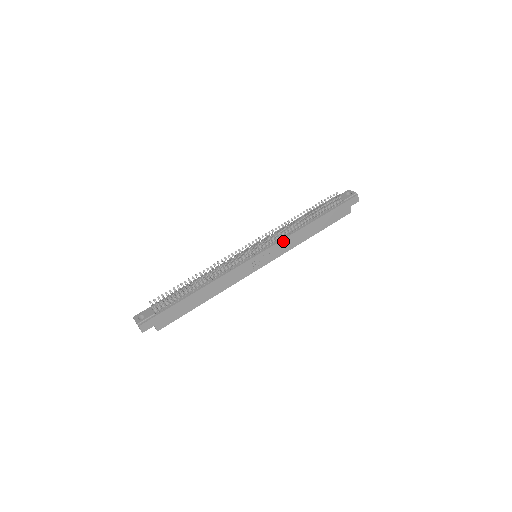
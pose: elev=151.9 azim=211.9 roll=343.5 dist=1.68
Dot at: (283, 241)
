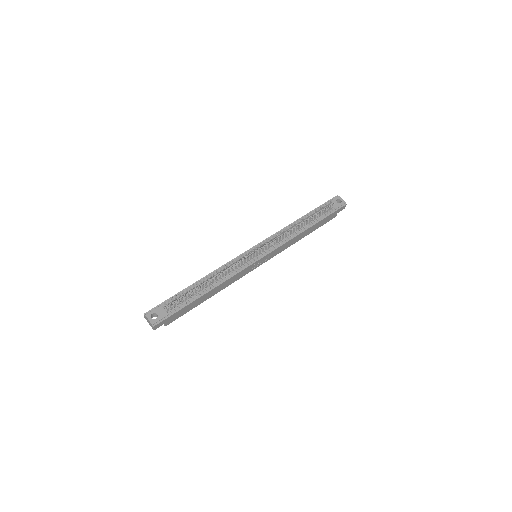
Dot at: (282, 245)
